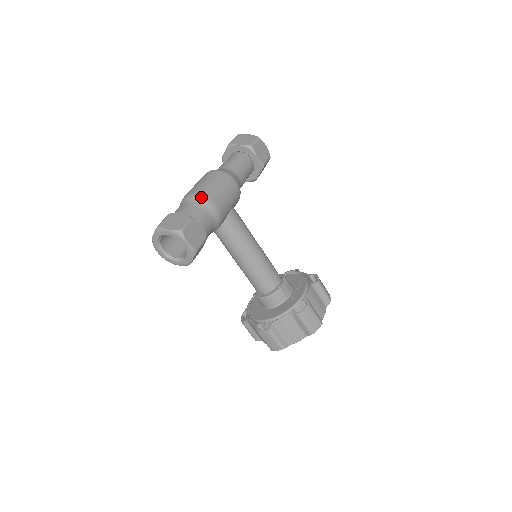
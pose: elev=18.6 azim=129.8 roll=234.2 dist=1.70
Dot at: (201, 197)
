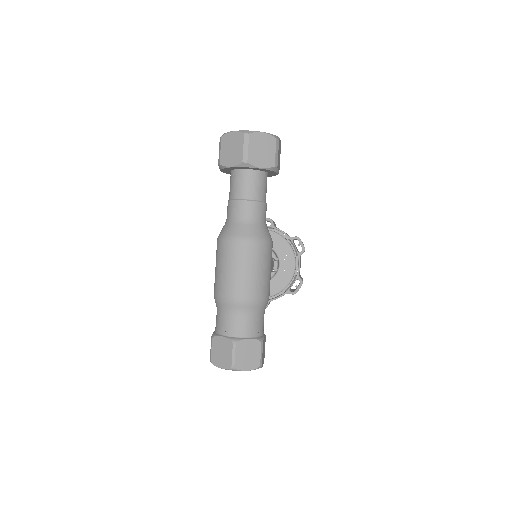
Dot at: (258, 303)
